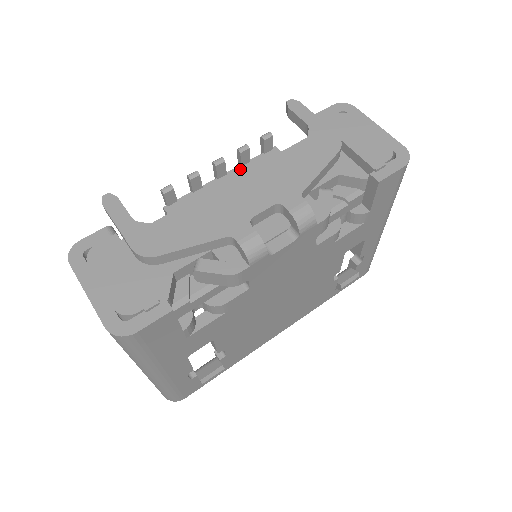
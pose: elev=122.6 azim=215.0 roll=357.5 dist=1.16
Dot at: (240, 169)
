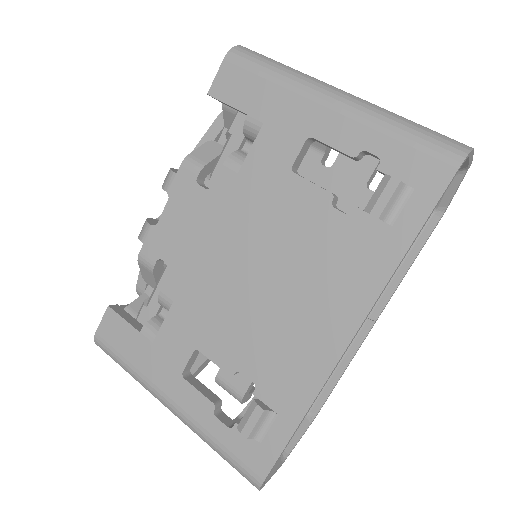
Dot at: occluded
